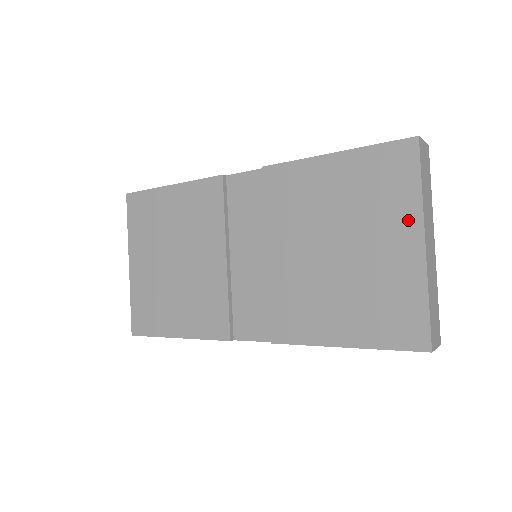
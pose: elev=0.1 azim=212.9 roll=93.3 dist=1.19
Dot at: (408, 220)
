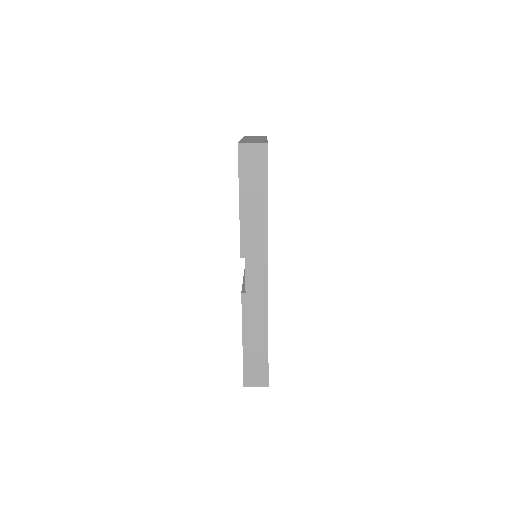
Dot at: occluded
